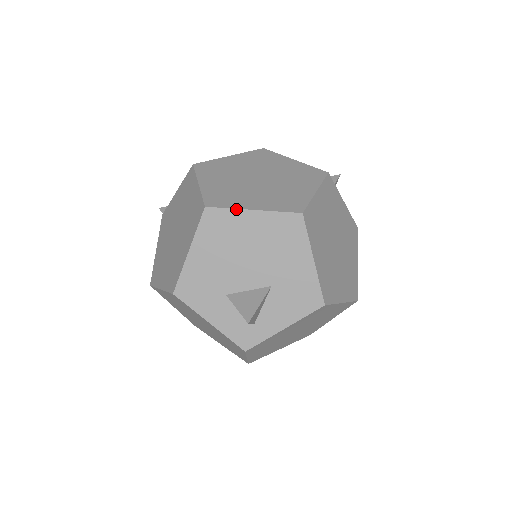
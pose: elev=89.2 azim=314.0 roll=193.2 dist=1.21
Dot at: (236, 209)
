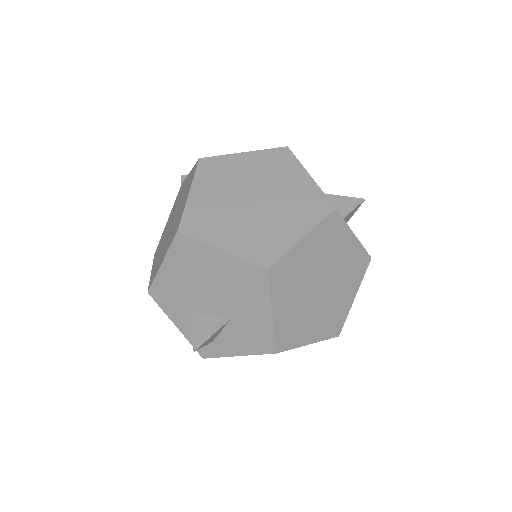
Dot at: (205, 243)
